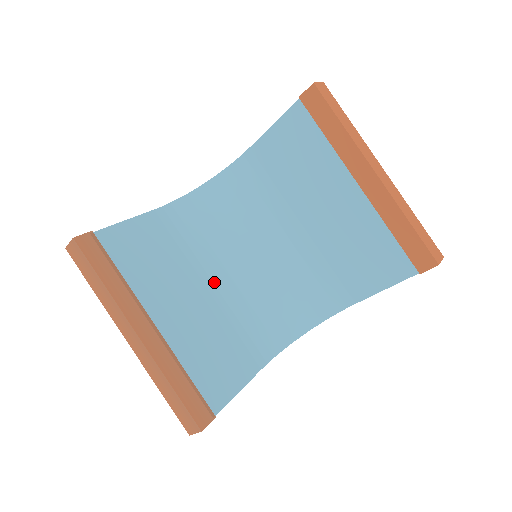
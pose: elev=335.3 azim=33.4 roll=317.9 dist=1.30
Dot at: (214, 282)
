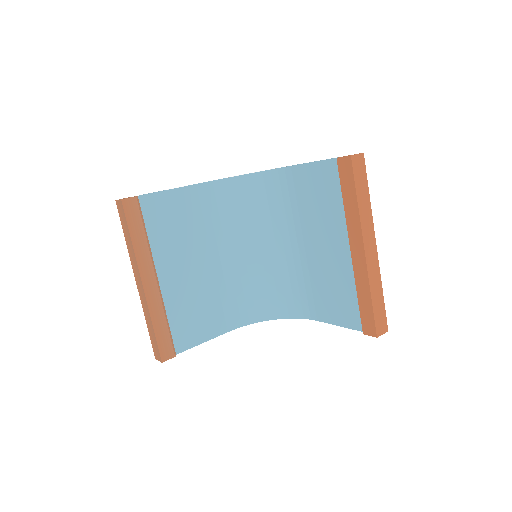
Dot at: (221, 256)
